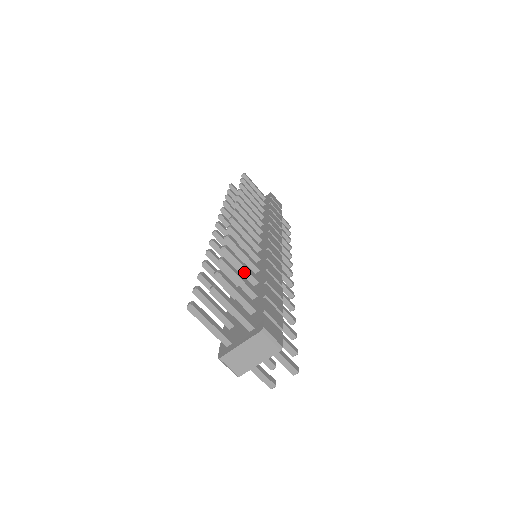
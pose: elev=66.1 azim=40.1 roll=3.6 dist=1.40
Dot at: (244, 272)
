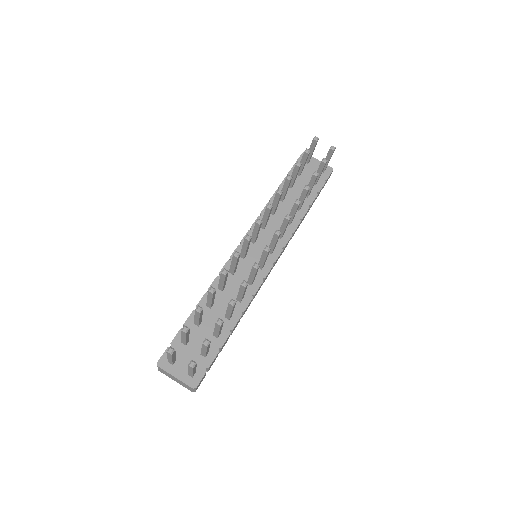
Dot at: (228, 313)
